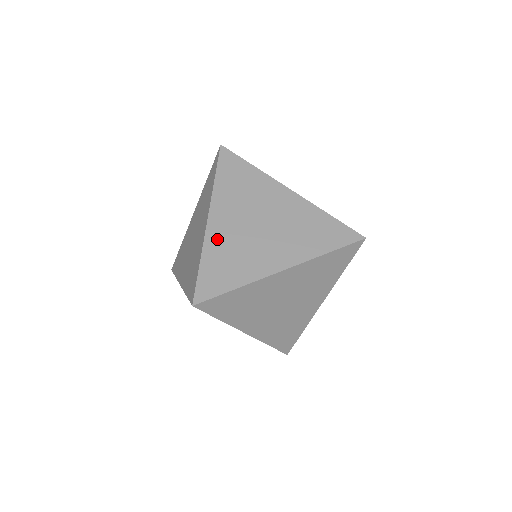
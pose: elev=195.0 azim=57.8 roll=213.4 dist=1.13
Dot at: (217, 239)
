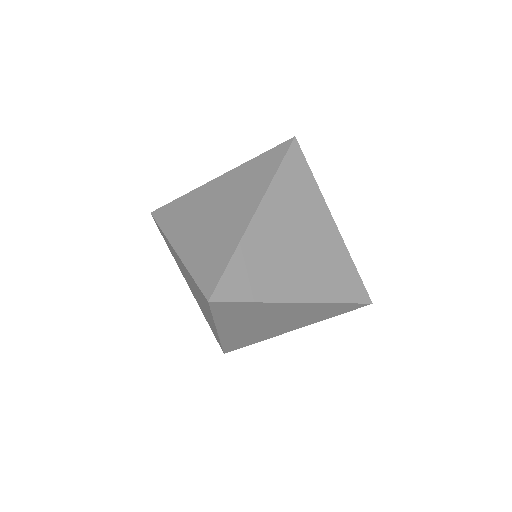
Dot at: (191, 251)
